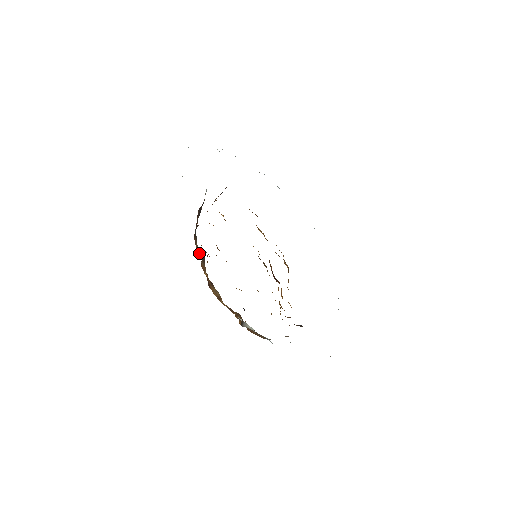
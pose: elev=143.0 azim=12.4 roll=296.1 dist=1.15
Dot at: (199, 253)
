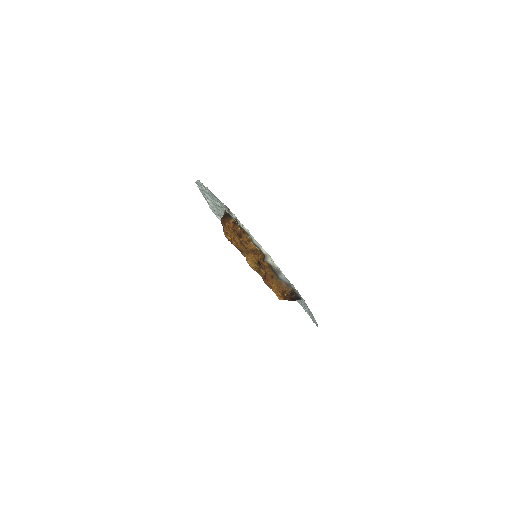
Dot at: (232, 221)
